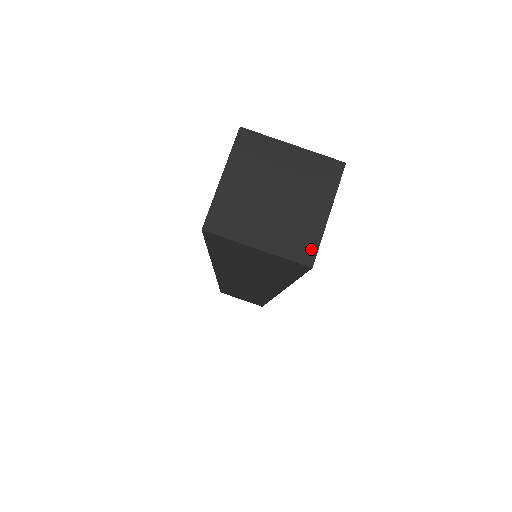
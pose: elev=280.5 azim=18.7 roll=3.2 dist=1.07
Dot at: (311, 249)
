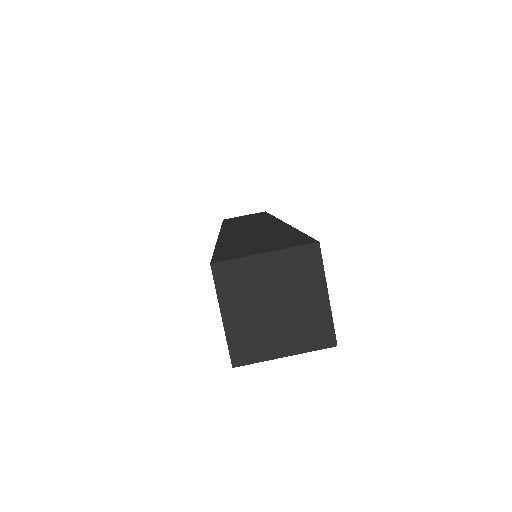
Dot at: (328, 332)
